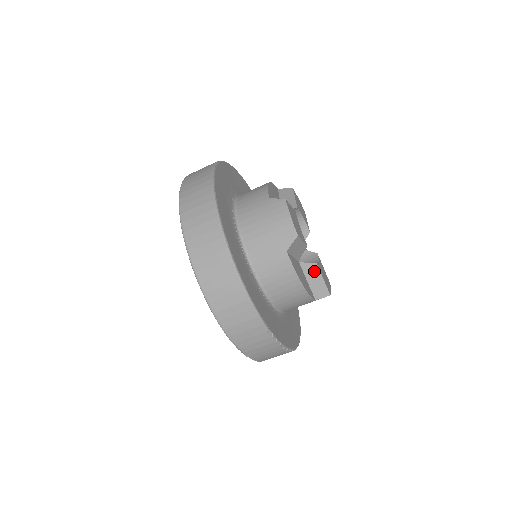
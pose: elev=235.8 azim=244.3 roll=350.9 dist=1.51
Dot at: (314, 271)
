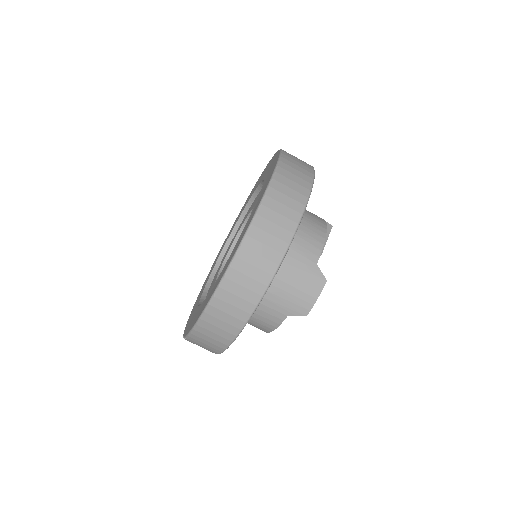
Dot at: occluded
